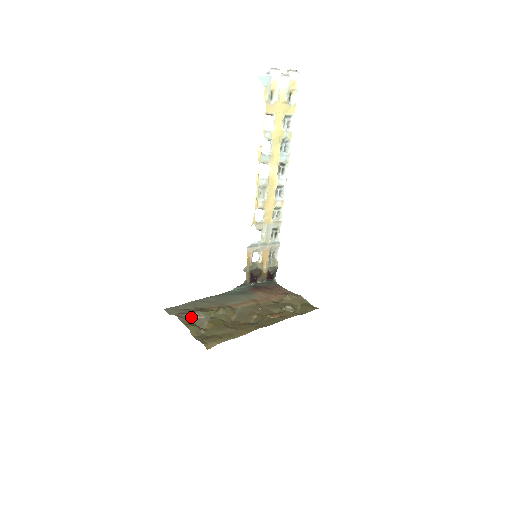
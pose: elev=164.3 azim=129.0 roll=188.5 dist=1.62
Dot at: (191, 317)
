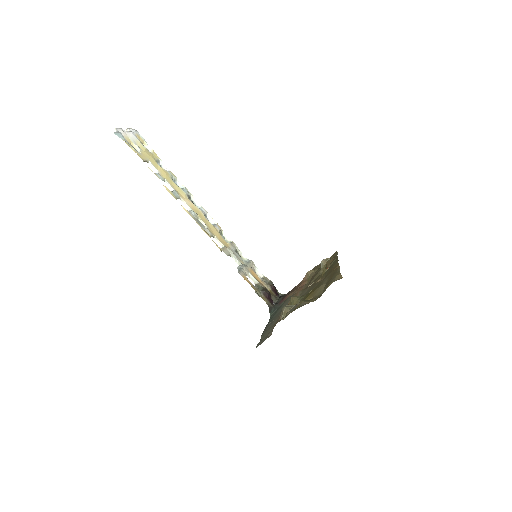
Dot at: (287, 314)
